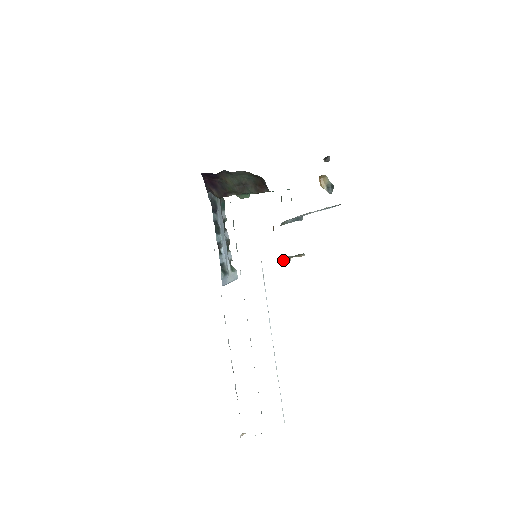
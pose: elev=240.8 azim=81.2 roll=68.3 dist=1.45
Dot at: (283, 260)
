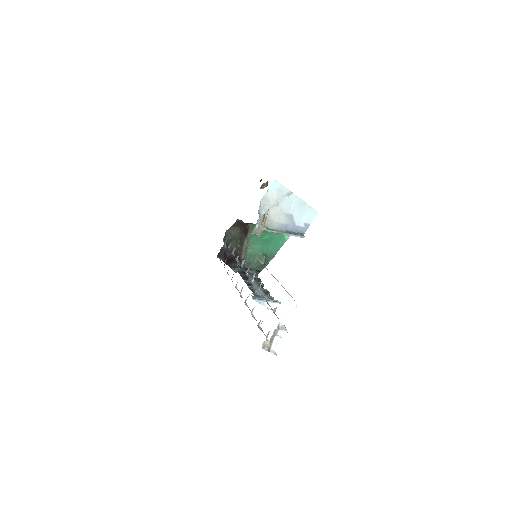
Dot at: (259, 231)
